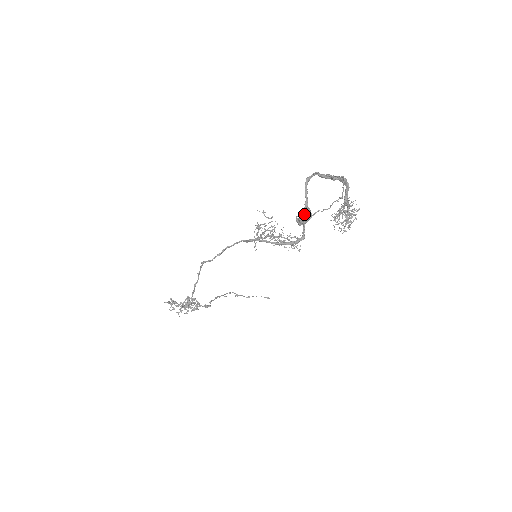
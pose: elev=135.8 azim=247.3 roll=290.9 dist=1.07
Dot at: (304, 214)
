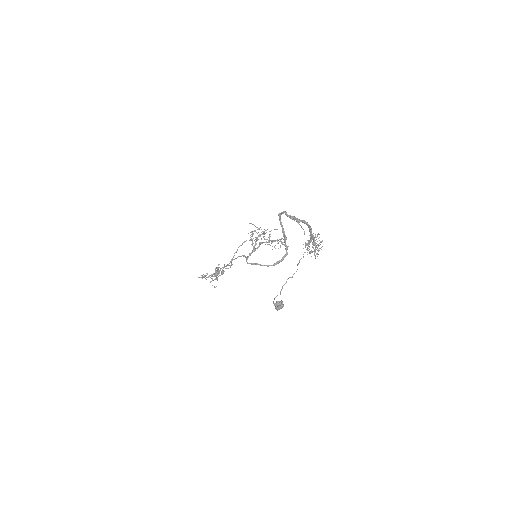
Dot at: (278, 308)
